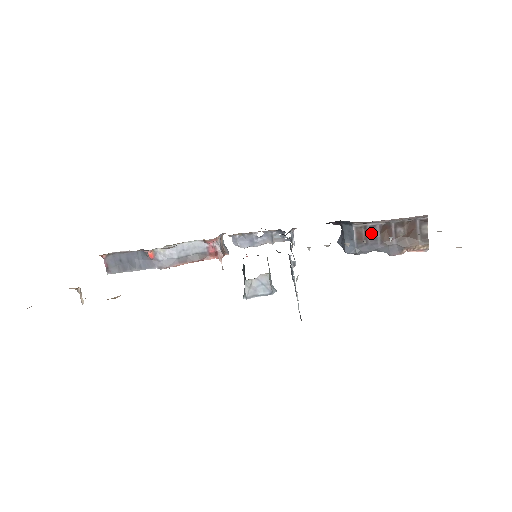
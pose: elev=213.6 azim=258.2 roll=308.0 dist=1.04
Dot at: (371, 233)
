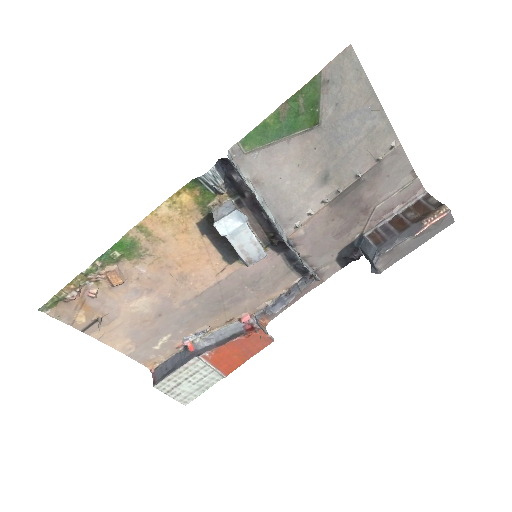
Dot at: (384, 232)
